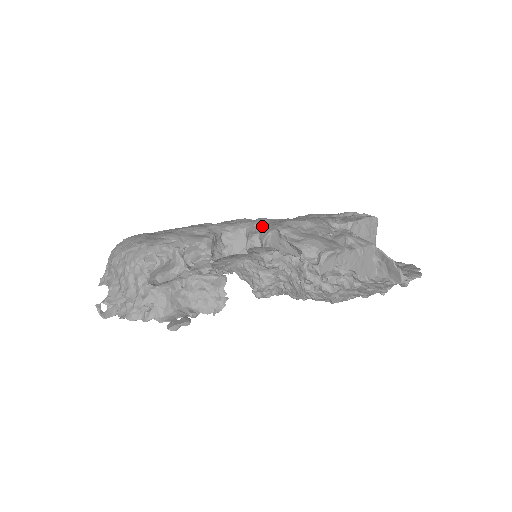
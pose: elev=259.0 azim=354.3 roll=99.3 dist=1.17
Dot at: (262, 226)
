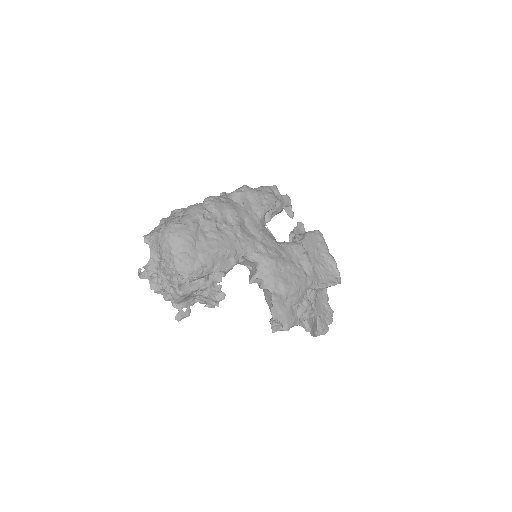
Dot at: (268, 273)
